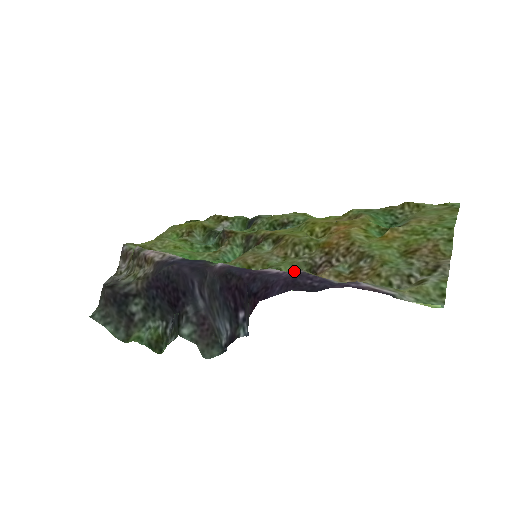
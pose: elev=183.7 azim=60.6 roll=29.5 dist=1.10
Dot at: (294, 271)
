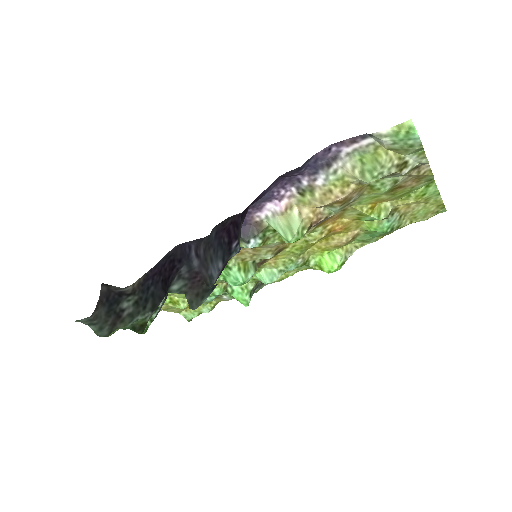
Dot at: (285, 192)
